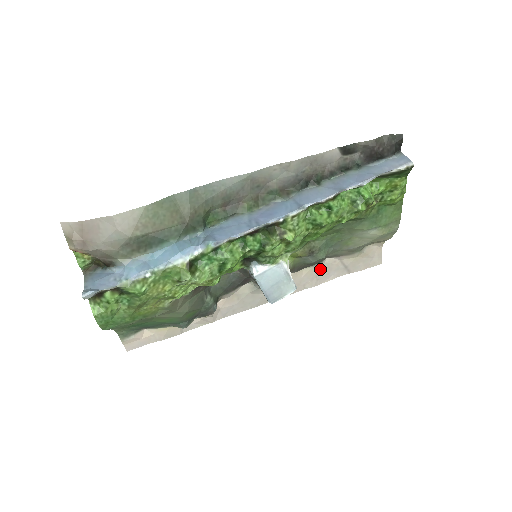
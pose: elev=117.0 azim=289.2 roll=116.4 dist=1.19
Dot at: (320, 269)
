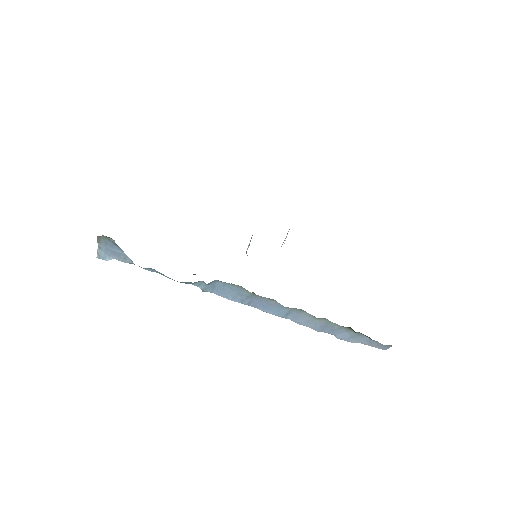
Dot at: occluded
